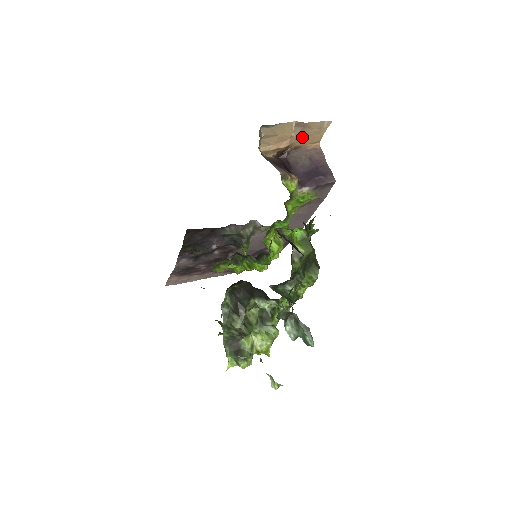
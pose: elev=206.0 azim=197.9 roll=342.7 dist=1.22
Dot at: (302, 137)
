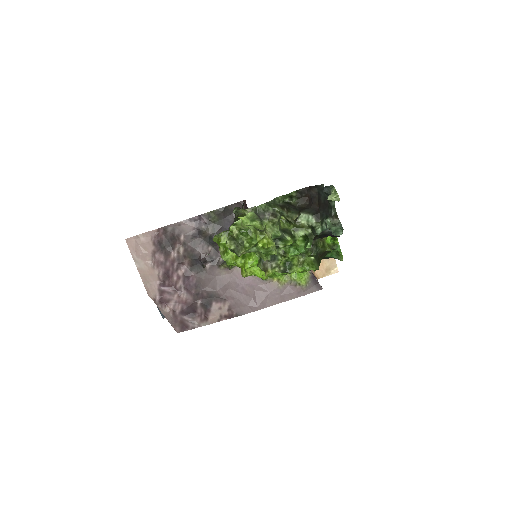
Dot at: occluded
